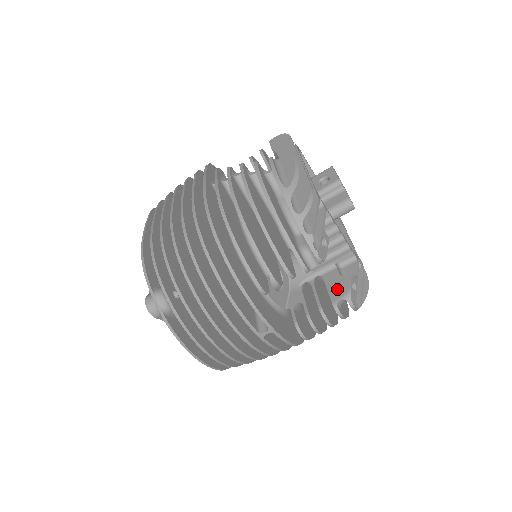
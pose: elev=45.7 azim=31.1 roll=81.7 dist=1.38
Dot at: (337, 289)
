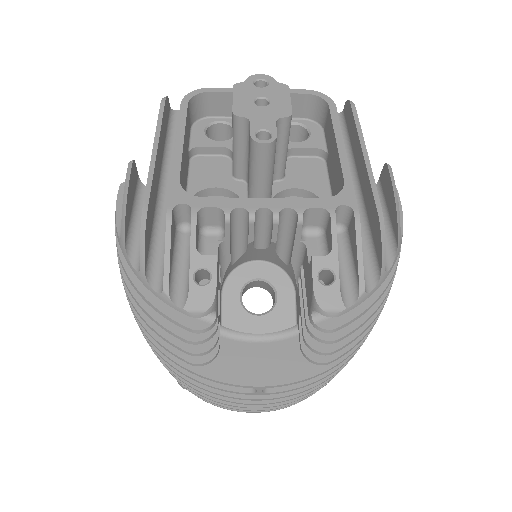
Dot at: (308, 291)
